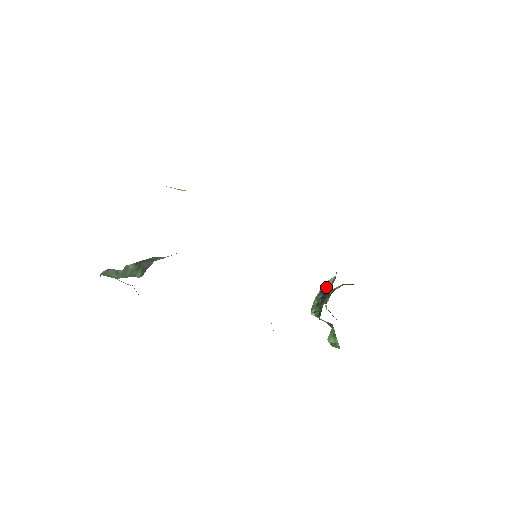
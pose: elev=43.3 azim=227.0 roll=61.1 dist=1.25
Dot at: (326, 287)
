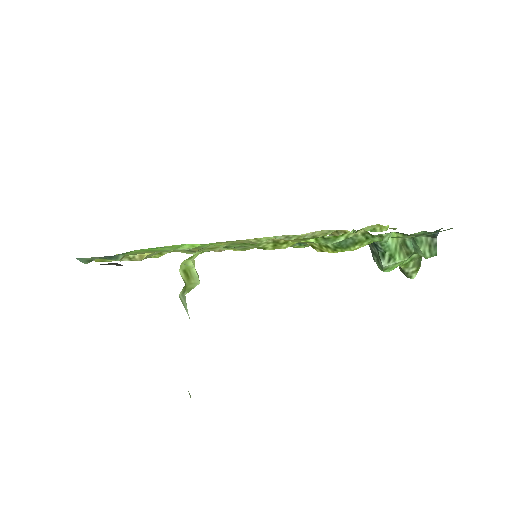
Dot at: (371, 252)
